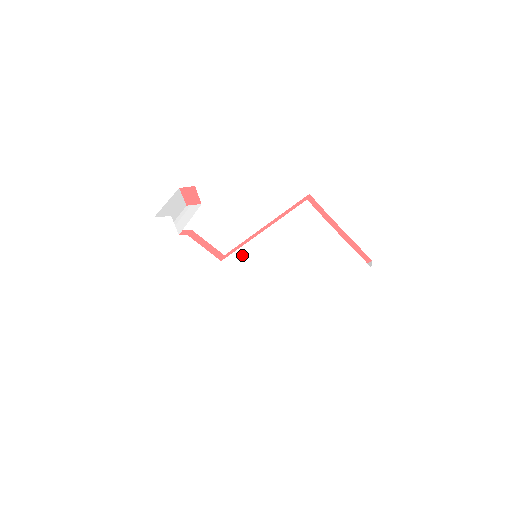
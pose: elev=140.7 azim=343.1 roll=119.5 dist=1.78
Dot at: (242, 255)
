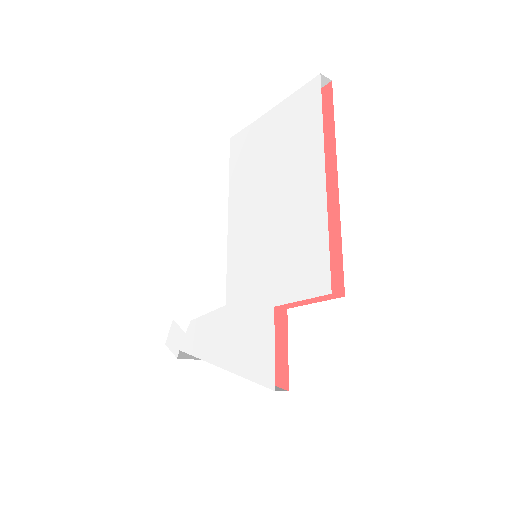
Dot at: (234, 264)
